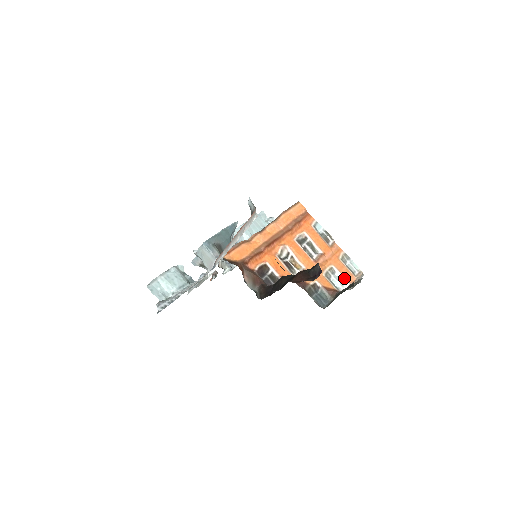
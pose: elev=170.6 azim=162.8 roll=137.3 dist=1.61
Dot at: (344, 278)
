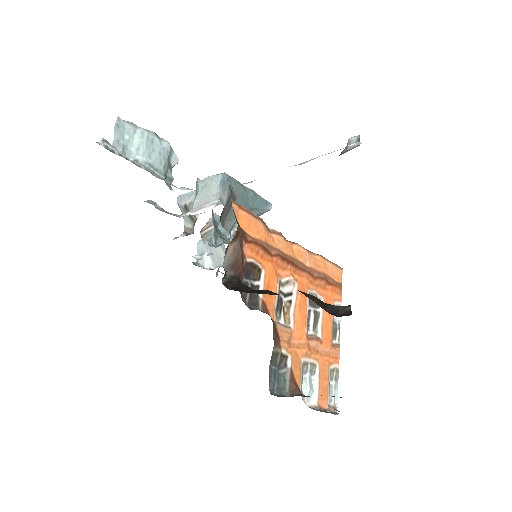
Dot at: (317, 391)
